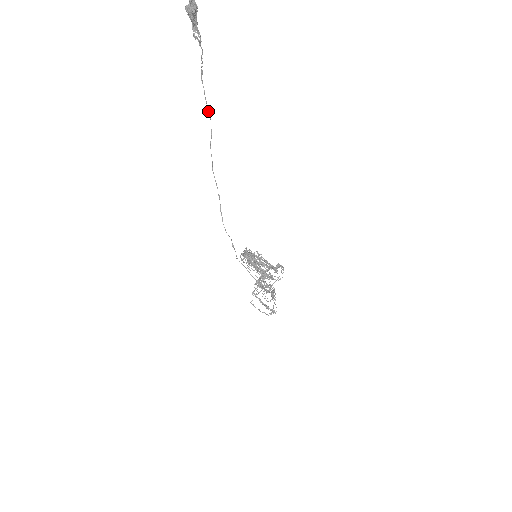
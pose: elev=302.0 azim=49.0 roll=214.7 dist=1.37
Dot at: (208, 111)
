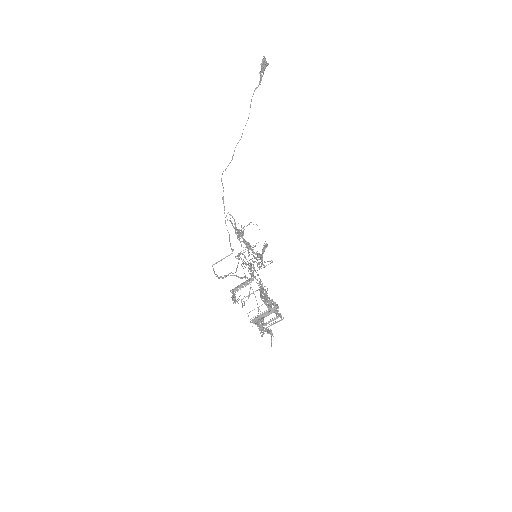
Dot at: (250, 107)
